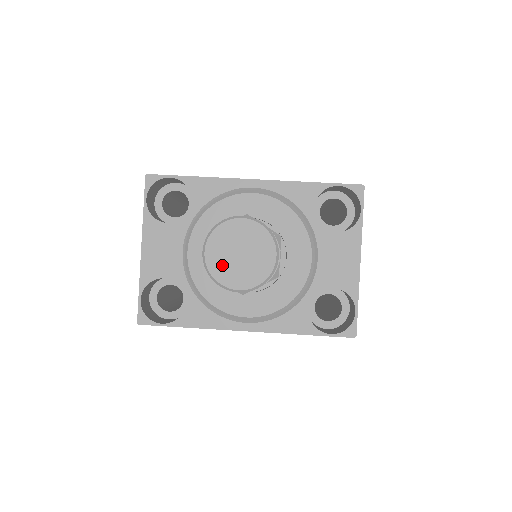
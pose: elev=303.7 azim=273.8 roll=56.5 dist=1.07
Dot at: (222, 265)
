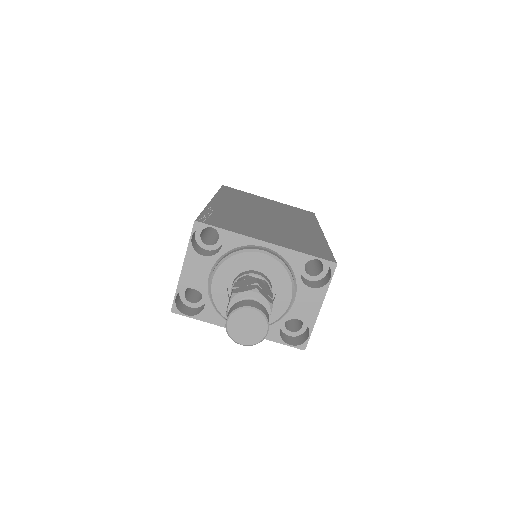
Dot at: (236, 330)
